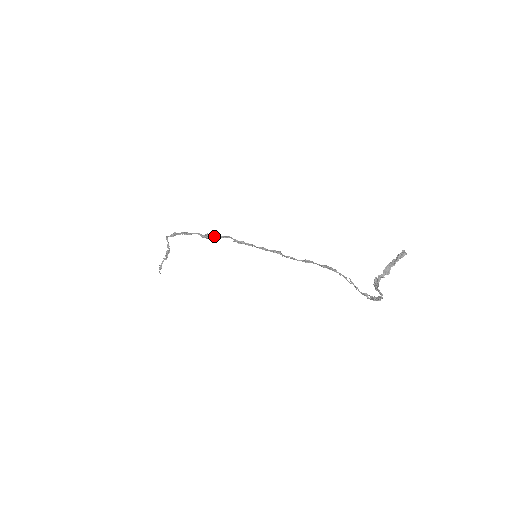
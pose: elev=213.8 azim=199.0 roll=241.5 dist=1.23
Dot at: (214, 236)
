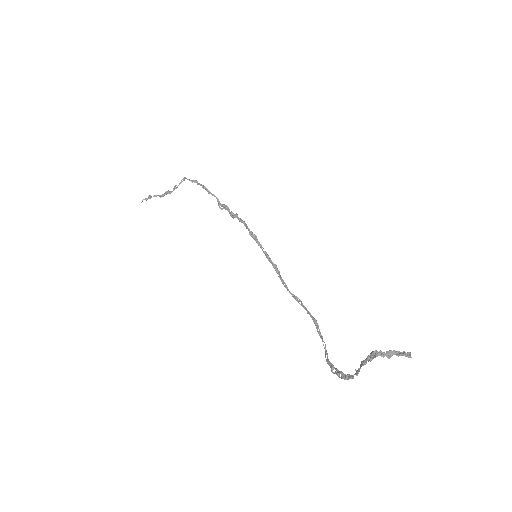
Dot at: (231, 211)
